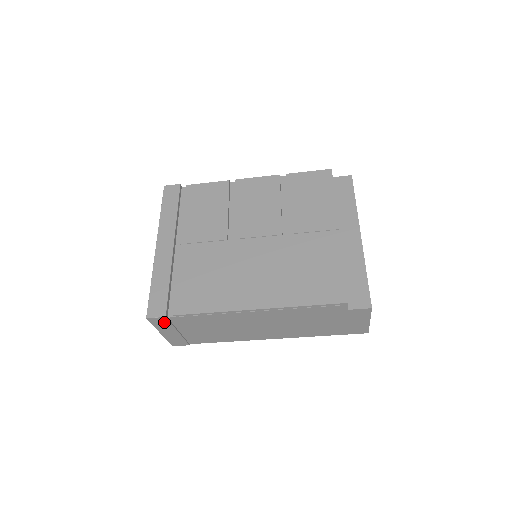
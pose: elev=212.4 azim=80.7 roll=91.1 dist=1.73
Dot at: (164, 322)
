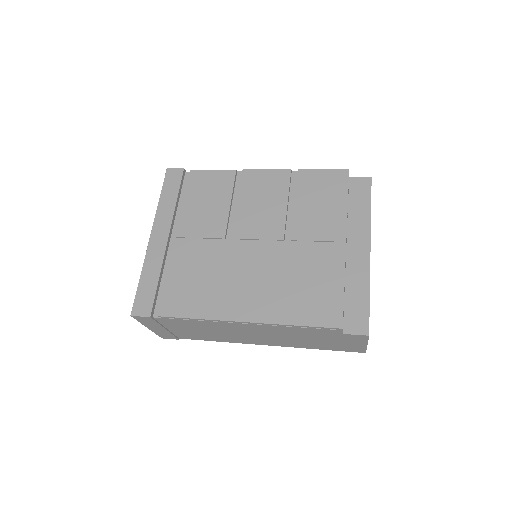
Dot at: (149, 320)
